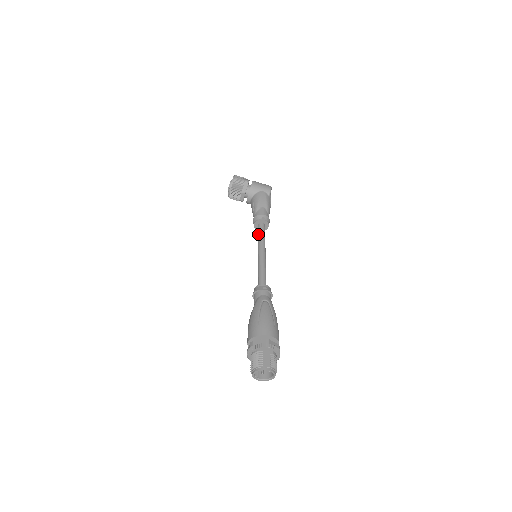
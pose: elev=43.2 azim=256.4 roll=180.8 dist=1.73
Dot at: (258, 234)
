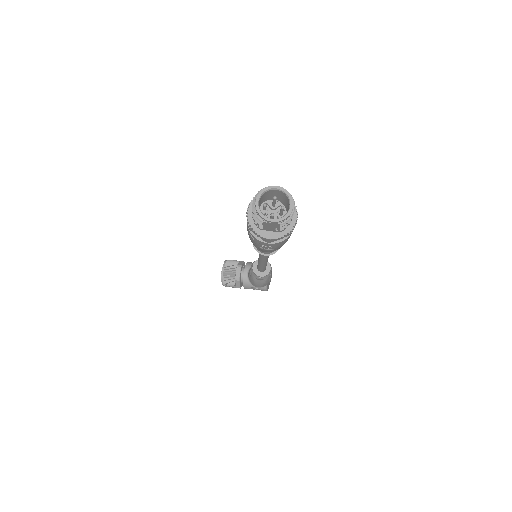
Dot at: occluded
